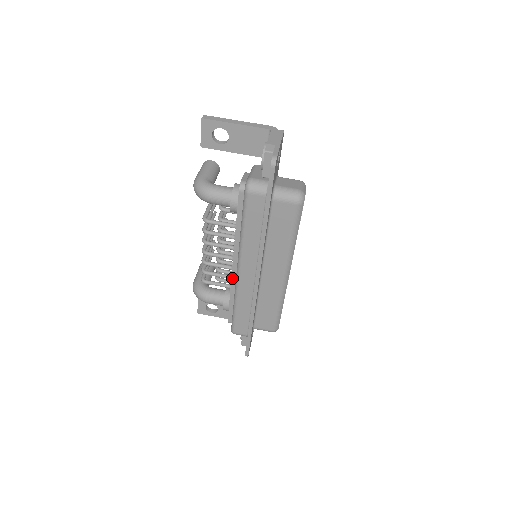
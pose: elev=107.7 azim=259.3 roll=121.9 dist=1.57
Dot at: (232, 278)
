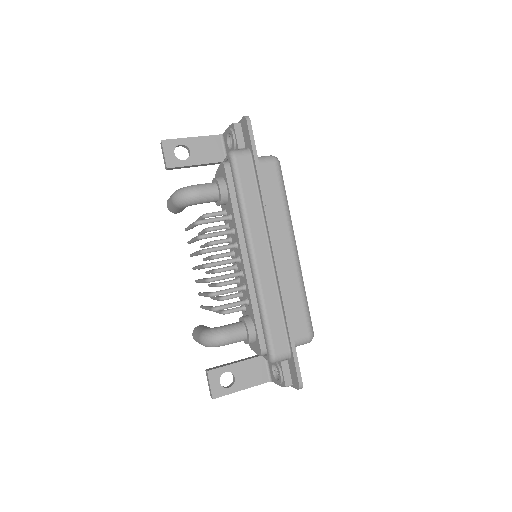
Dot at: (247, 278)
